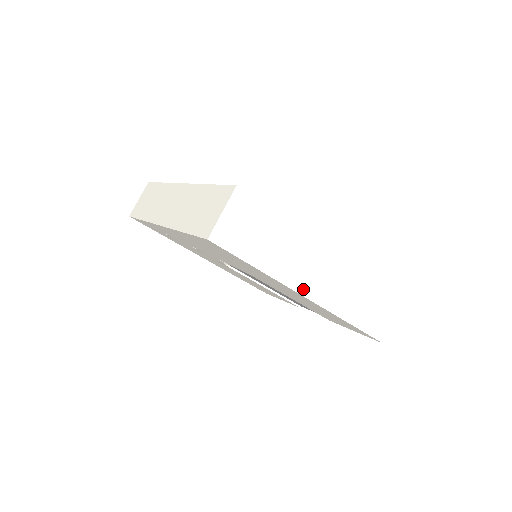
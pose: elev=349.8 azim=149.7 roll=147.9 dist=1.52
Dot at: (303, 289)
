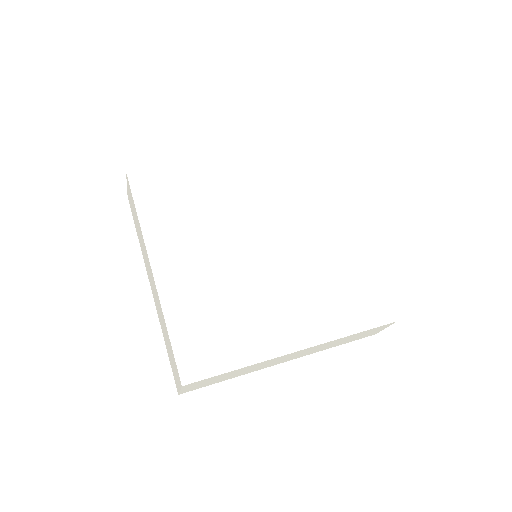
Dot at: (278, 363)
